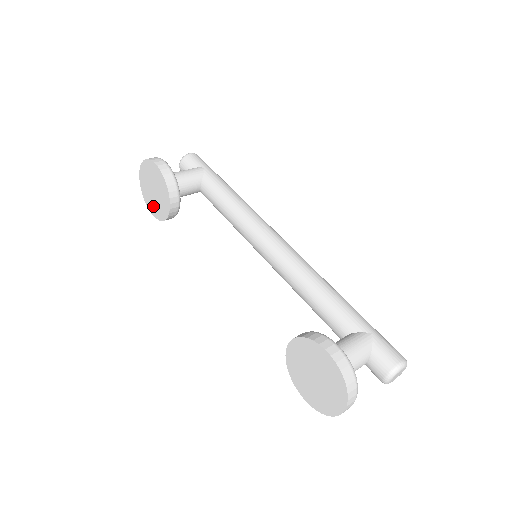
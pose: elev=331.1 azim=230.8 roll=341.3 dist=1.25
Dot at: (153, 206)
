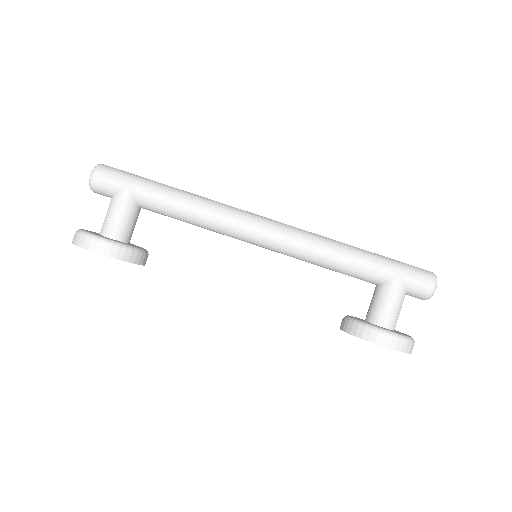
Dot at: occluded
